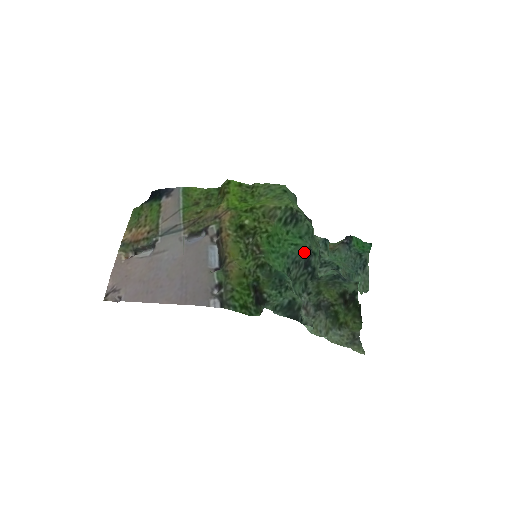
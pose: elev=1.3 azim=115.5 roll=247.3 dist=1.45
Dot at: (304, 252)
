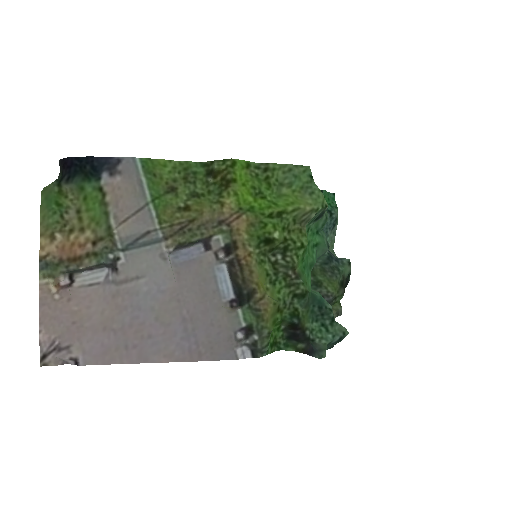
Dot at: (324, 253)
